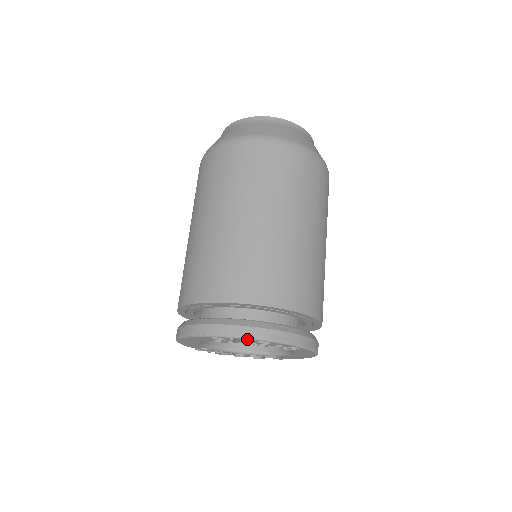
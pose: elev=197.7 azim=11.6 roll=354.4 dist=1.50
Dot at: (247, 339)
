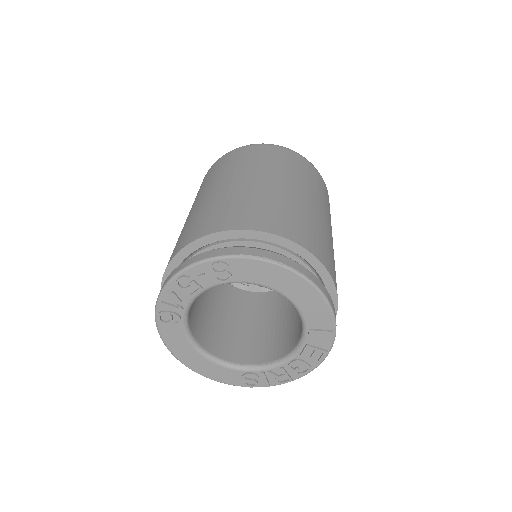
Dot at: (165, 289)
